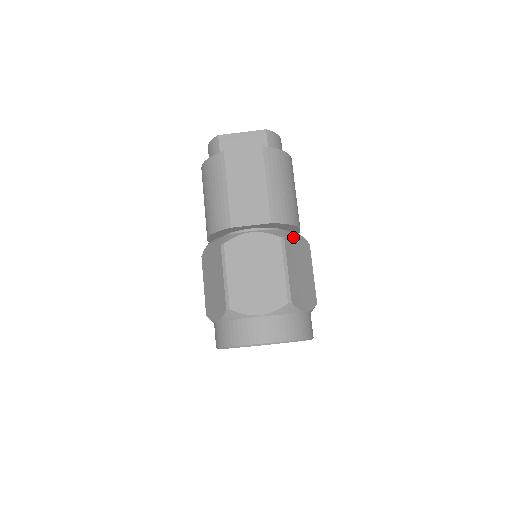
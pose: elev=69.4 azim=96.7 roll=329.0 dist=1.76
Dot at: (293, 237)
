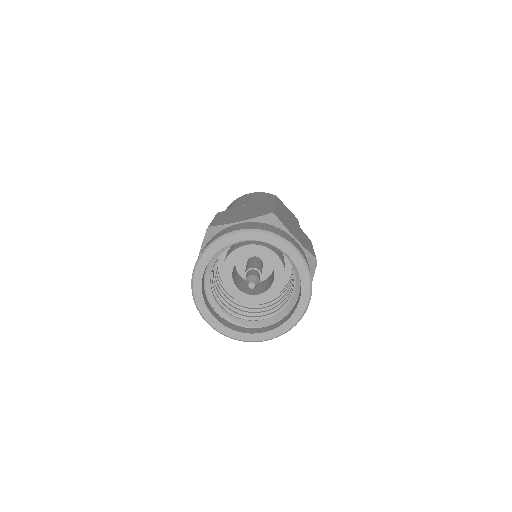
Dot at: occluded
